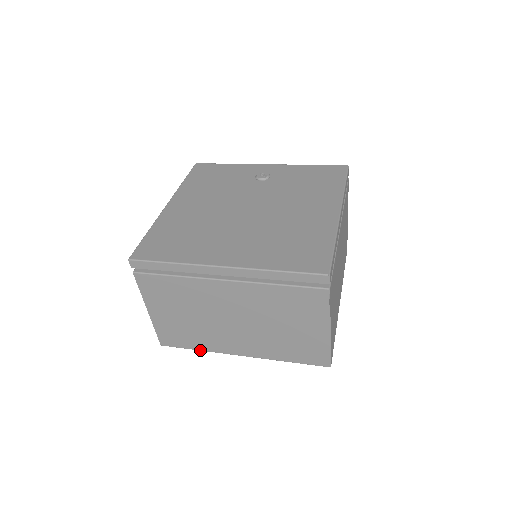
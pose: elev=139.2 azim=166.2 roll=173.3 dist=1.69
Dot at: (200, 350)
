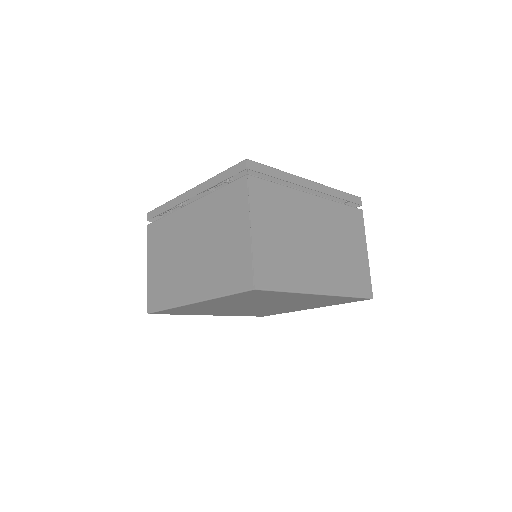
Dot at: (169, 308)
